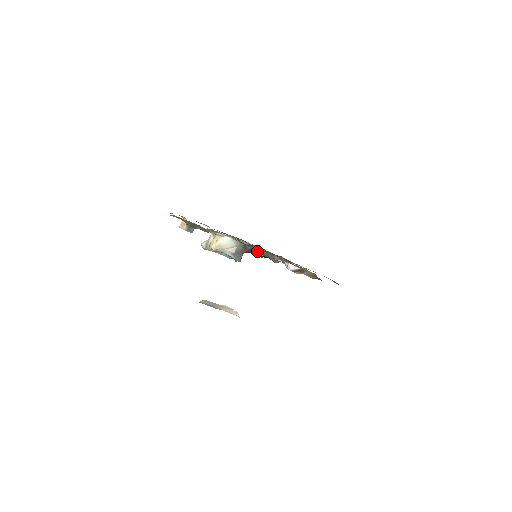
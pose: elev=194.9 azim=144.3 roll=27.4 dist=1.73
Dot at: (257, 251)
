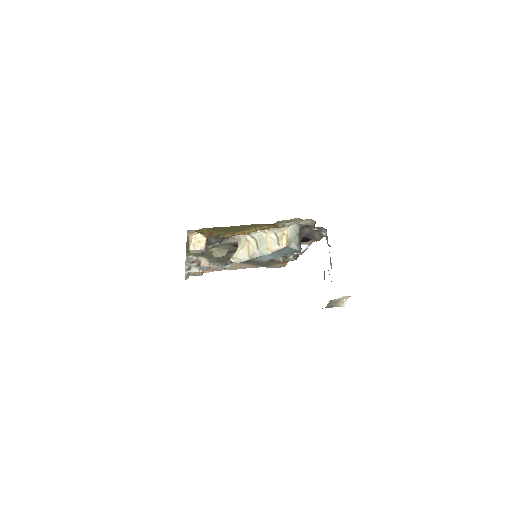
Dot at: (309, 233)
